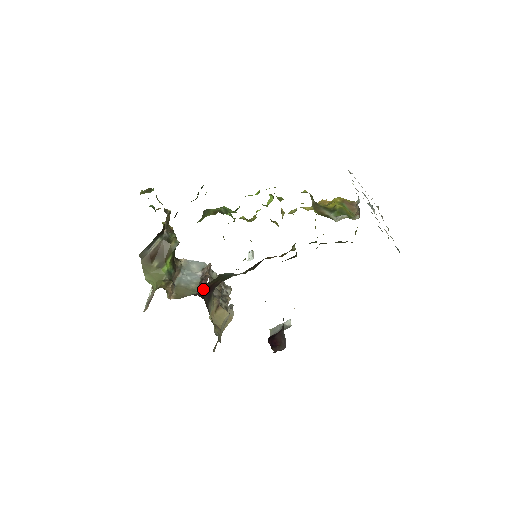
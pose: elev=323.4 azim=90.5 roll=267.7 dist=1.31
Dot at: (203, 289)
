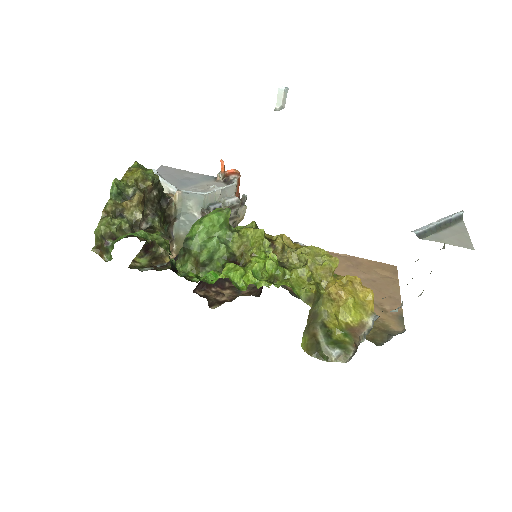
Dot at: (200, 282)
